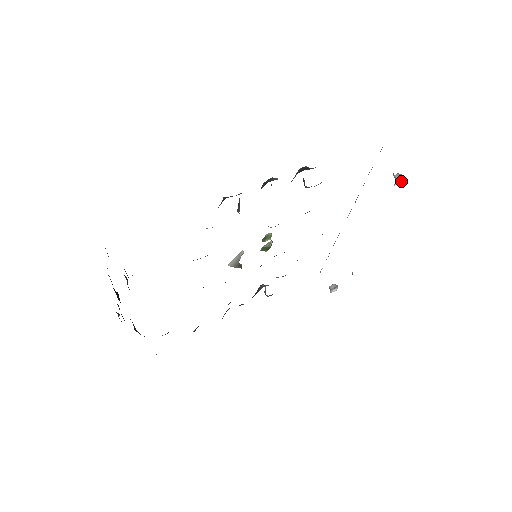
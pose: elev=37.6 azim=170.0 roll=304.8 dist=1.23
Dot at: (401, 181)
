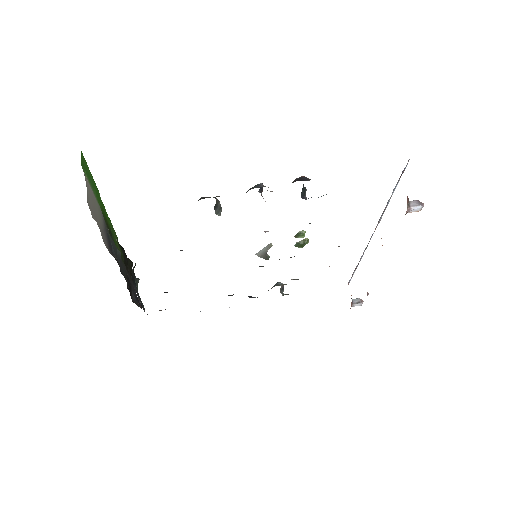
Dot at: (418, 209)
